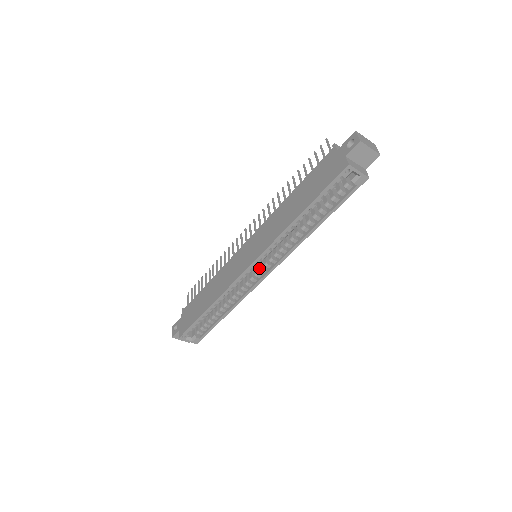
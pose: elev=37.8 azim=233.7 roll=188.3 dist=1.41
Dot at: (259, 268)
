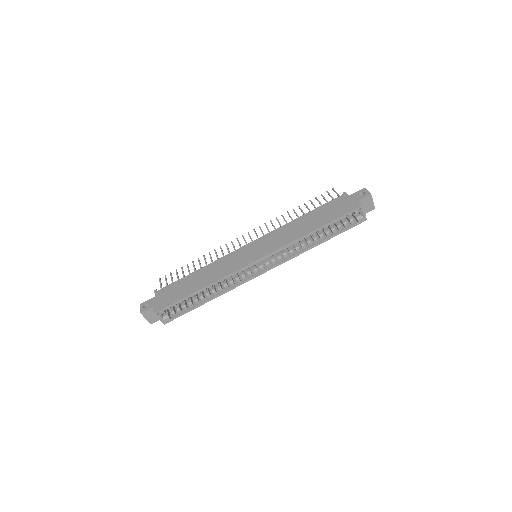
Dot at: (259, 265)
